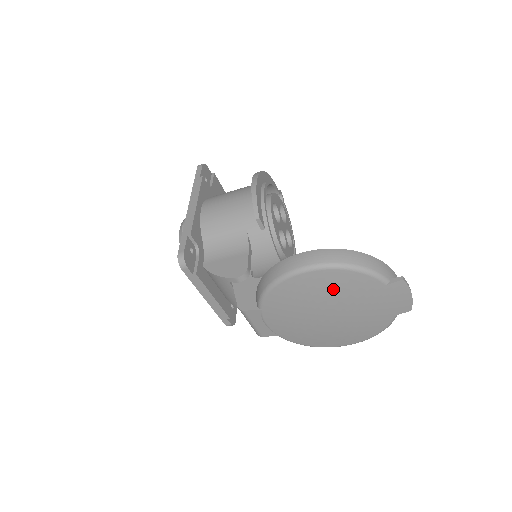
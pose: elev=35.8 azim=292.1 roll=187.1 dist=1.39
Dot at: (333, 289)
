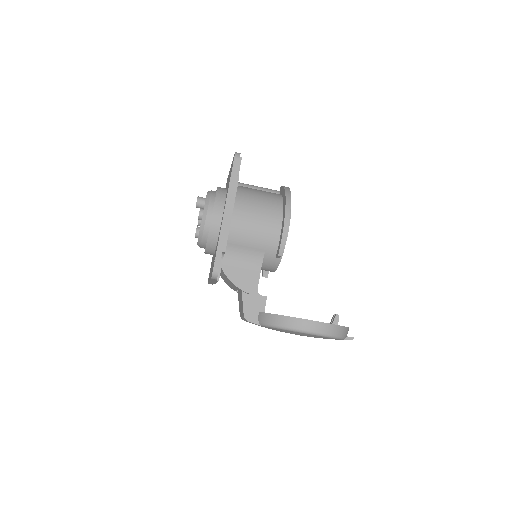
Dot at: occluded
